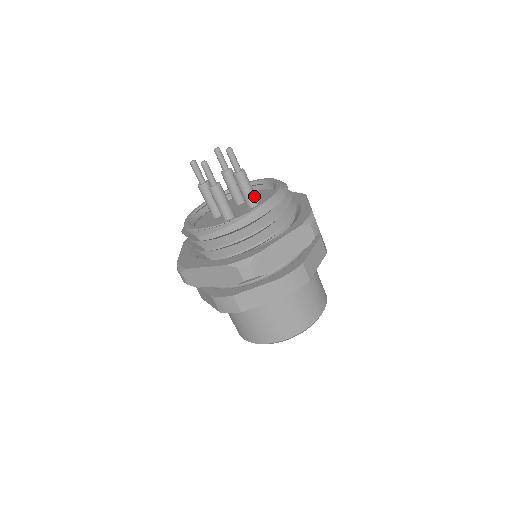
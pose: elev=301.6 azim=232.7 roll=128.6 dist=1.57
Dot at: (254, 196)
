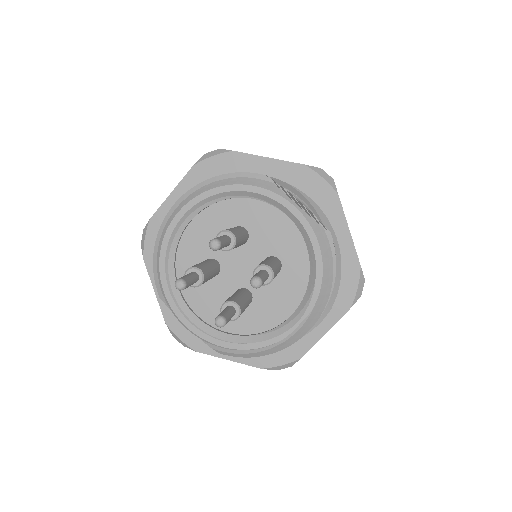
Dot at: (279, 270)
